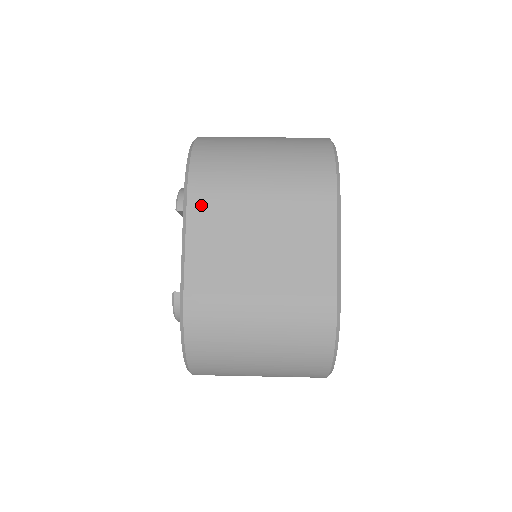
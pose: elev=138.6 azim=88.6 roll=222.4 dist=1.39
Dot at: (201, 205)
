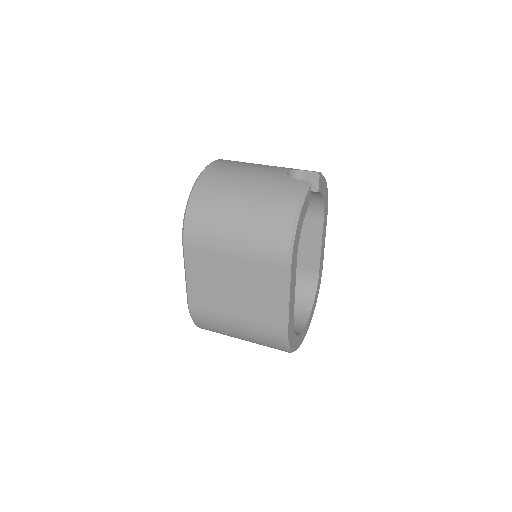
Dot at: (193, 254)
